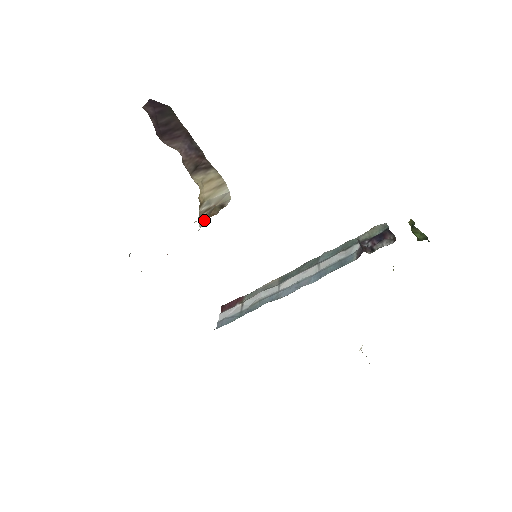
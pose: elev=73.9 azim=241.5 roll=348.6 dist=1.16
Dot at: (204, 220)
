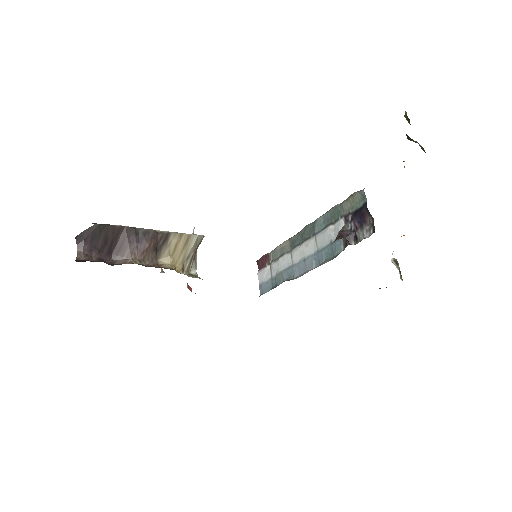
Dot at: (195, 259)
